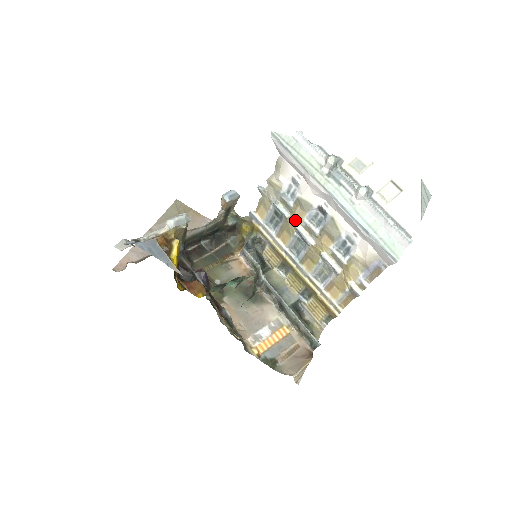
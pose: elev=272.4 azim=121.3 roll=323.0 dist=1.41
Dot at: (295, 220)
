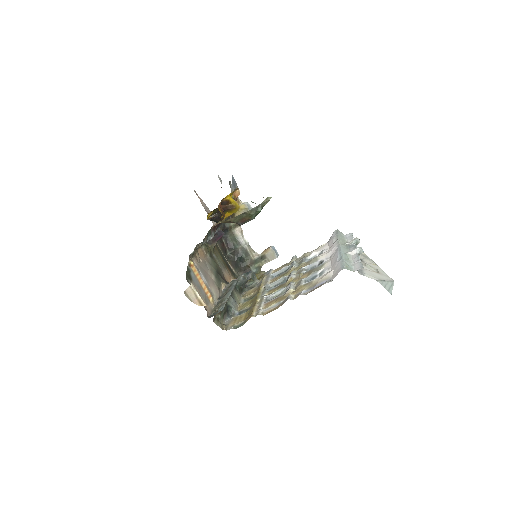
Dot at: (296, 269)
